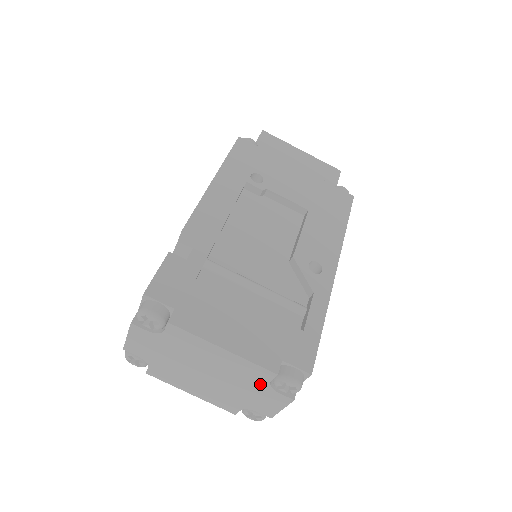
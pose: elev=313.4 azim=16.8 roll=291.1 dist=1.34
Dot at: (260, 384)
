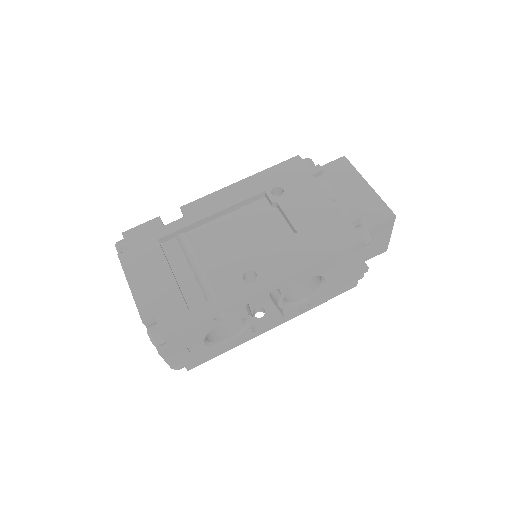
Dot at: occluded
